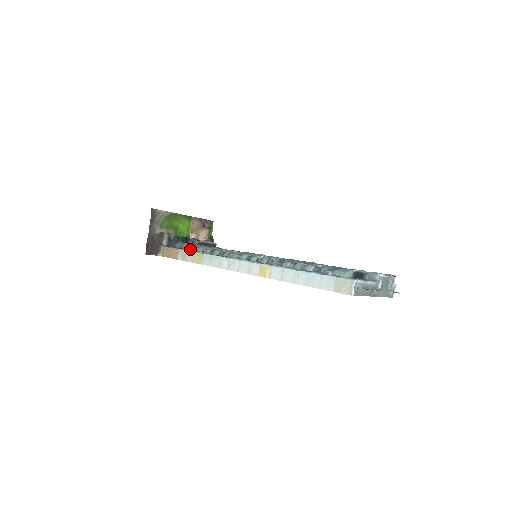
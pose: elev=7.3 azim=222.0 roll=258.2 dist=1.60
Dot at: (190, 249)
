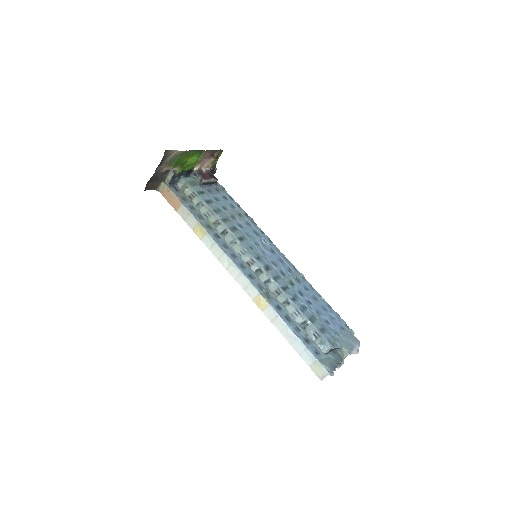
Dot at: (192, 201)
